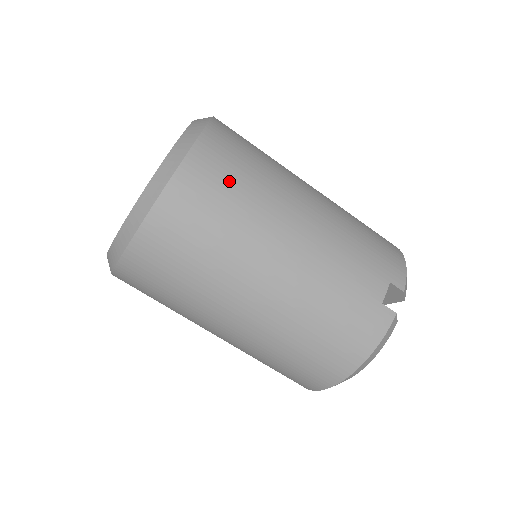
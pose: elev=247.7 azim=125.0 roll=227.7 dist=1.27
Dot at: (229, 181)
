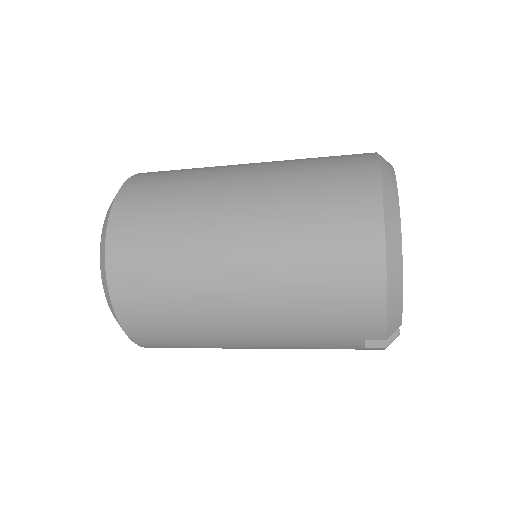
Dot at: (173, 342)
